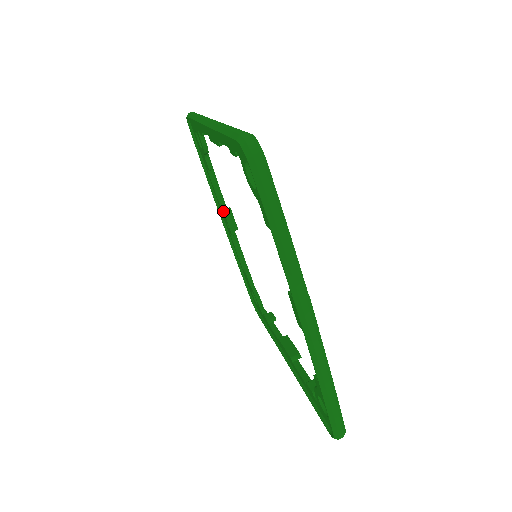
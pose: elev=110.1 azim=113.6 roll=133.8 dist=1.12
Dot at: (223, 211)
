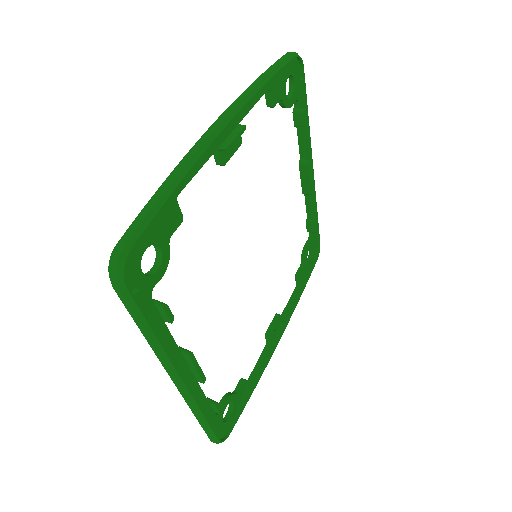
Dot at: occluded
